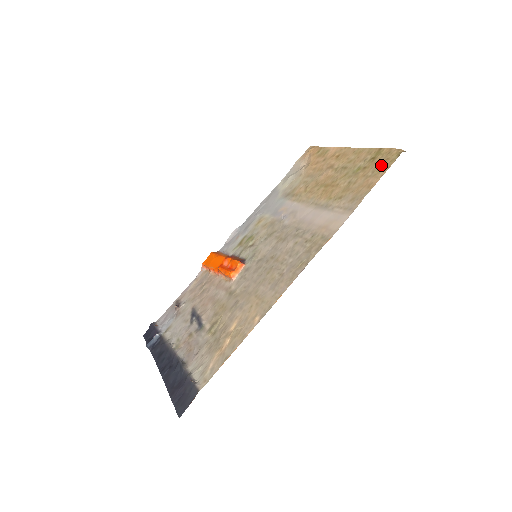
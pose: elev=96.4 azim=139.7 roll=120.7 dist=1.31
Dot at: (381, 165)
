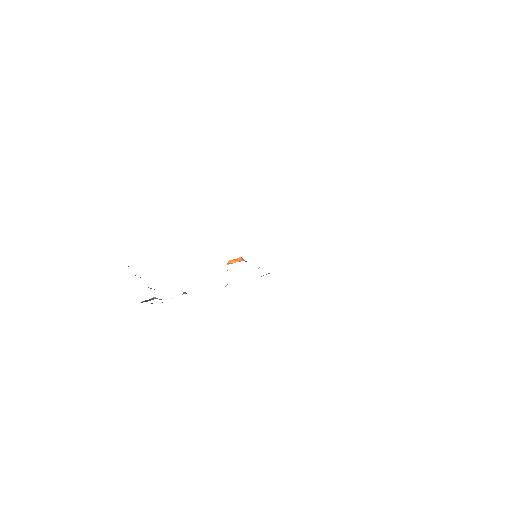
Dot at: occluded
